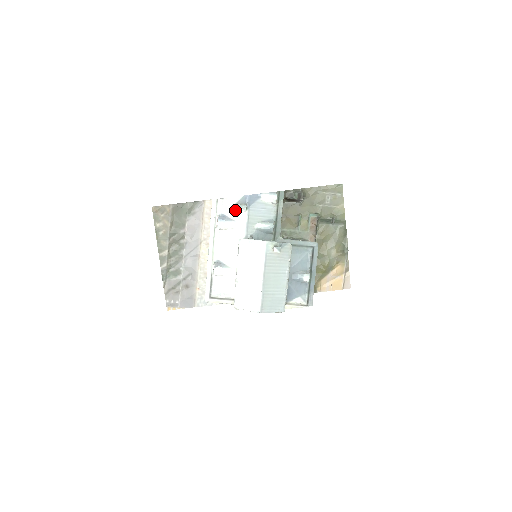
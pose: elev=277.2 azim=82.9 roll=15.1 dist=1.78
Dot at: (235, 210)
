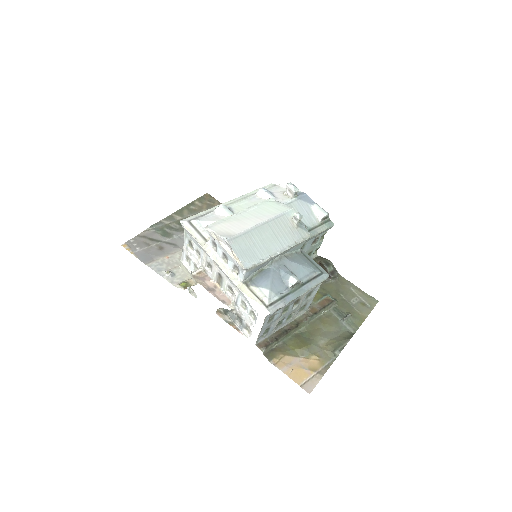
Dot at: (287, 185)
